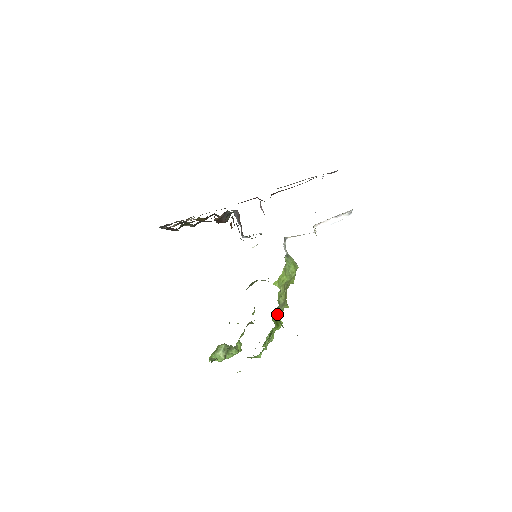
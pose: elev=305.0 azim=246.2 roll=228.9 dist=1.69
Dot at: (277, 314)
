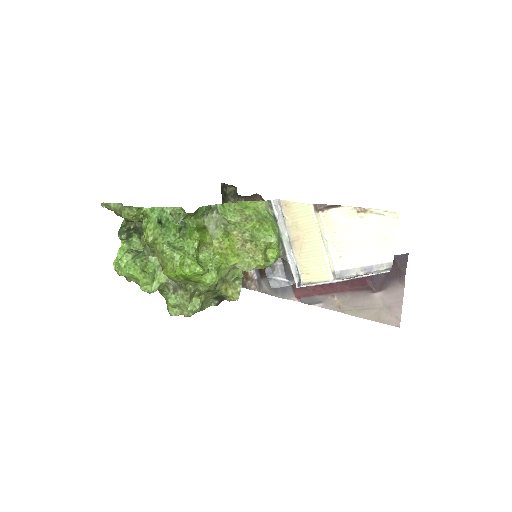
Dot at: (209, 208)
